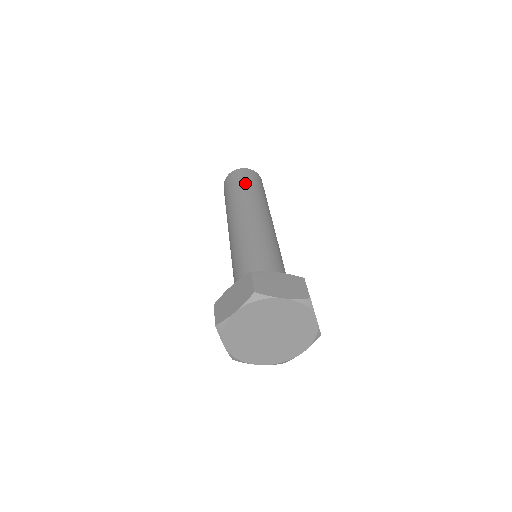
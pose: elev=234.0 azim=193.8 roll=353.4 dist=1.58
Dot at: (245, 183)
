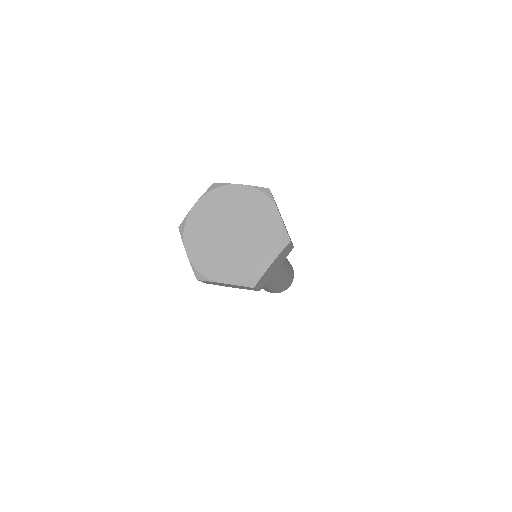
Dot at: occluded
